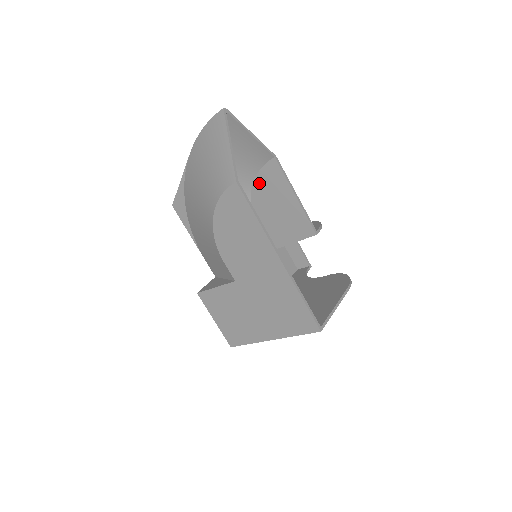
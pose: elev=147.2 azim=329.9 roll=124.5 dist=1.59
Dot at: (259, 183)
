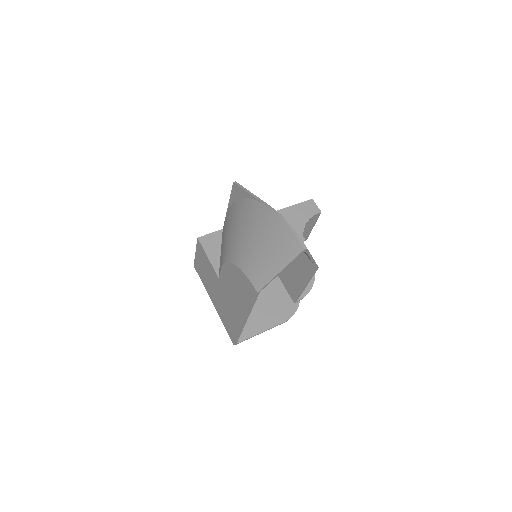
Dot at: occluded
